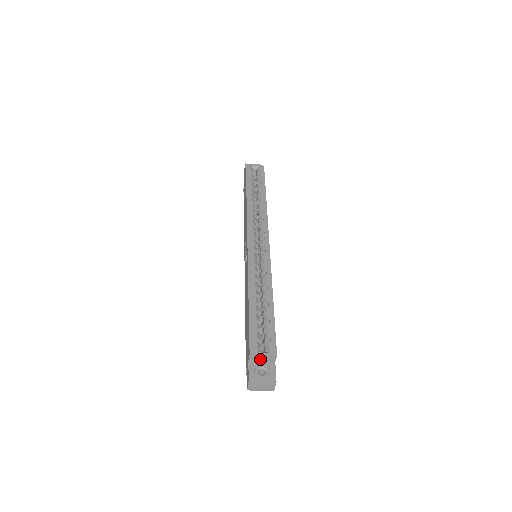
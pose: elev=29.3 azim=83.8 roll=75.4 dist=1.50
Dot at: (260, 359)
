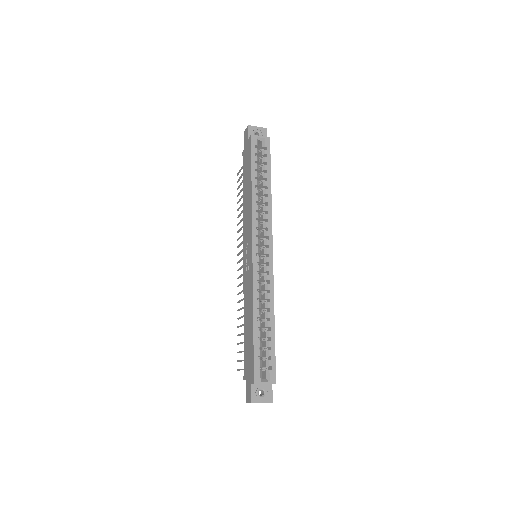
Dot at: occluded
